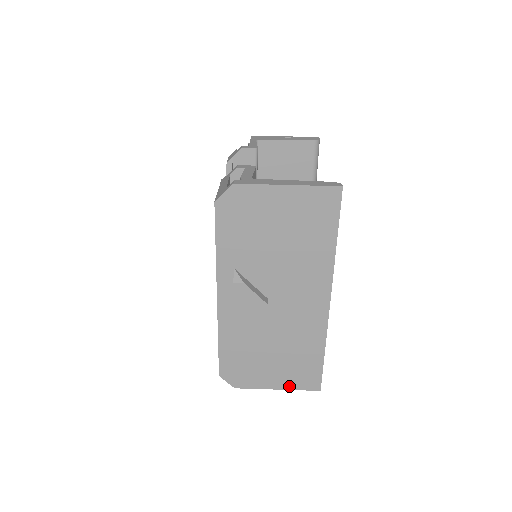
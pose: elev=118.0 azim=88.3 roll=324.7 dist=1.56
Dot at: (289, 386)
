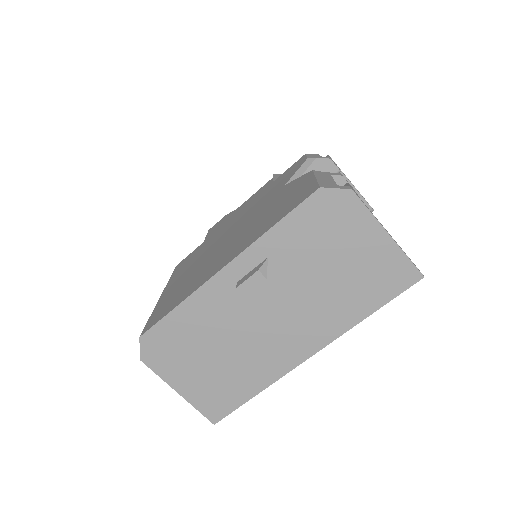
Dot at: (192, 399)
